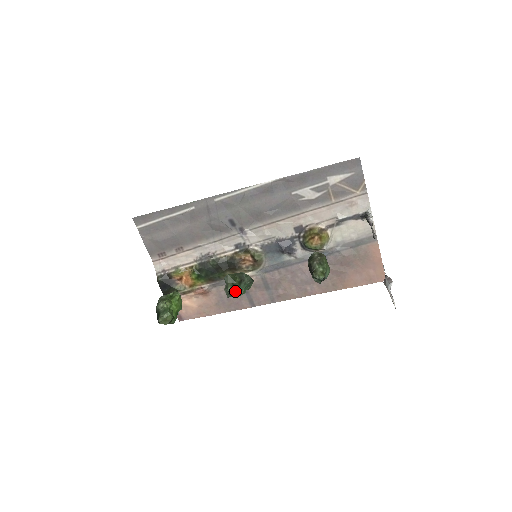
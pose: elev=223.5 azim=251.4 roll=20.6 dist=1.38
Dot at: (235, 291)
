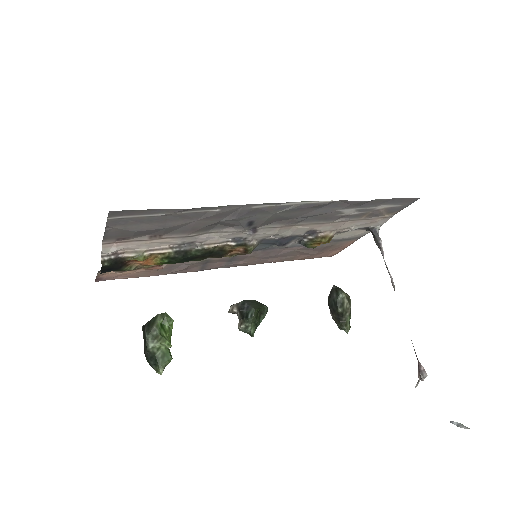
Dot at: (255, 330)
